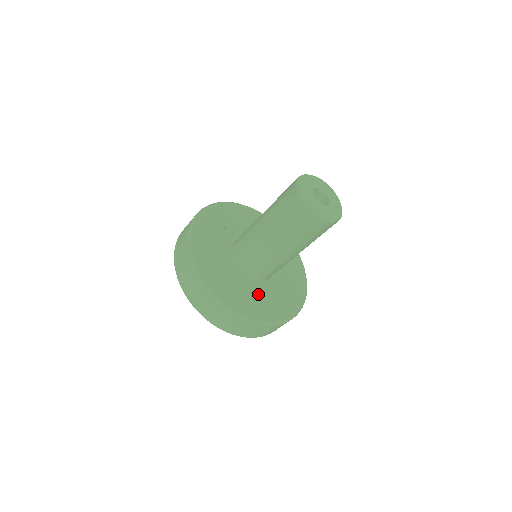
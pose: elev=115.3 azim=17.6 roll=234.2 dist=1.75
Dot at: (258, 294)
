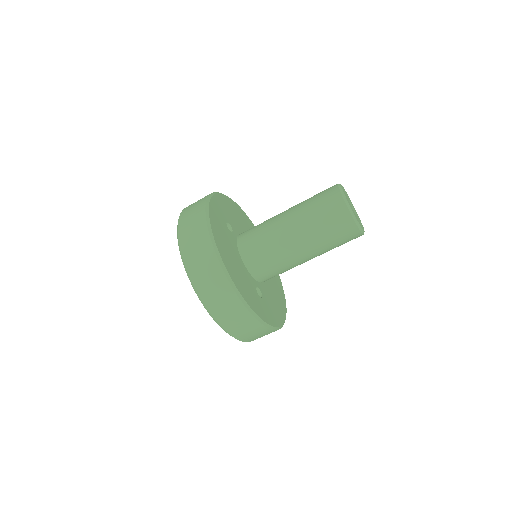
Dot at: (265, 297)
